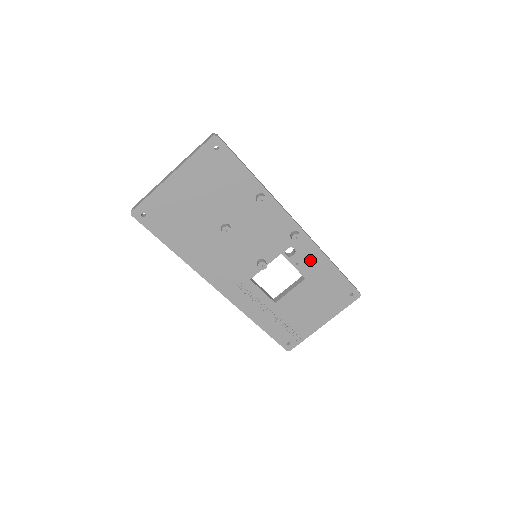
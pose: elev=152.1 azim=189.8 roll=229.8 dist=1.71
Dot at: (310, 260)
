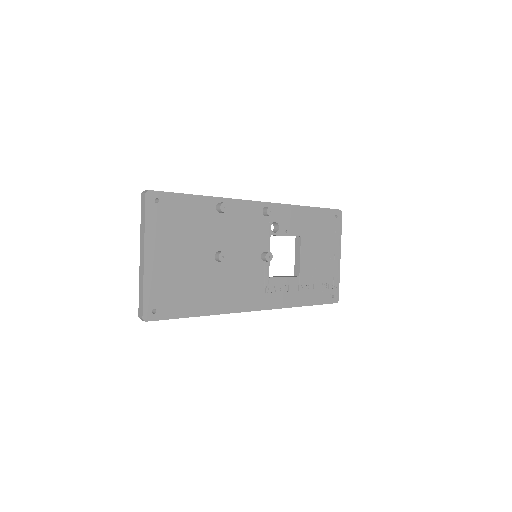
Dot at: (291, 220)
